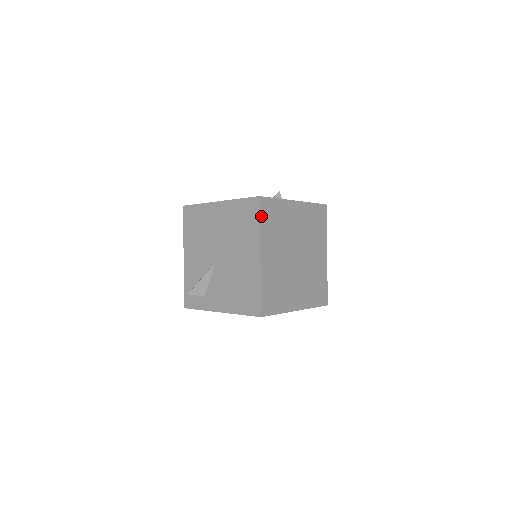
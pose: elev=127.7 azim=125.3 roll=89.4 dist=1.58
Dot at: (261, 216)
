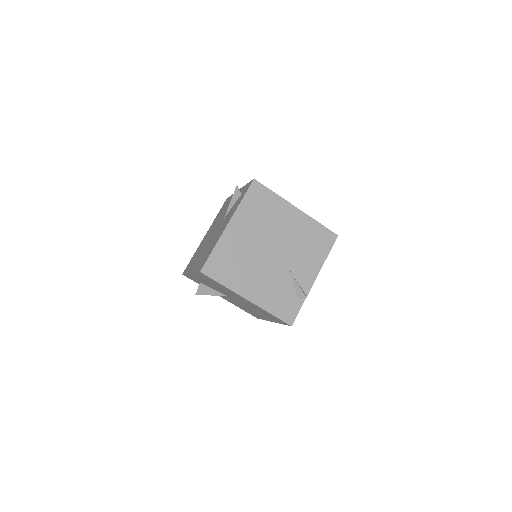
Dot at: occluded
